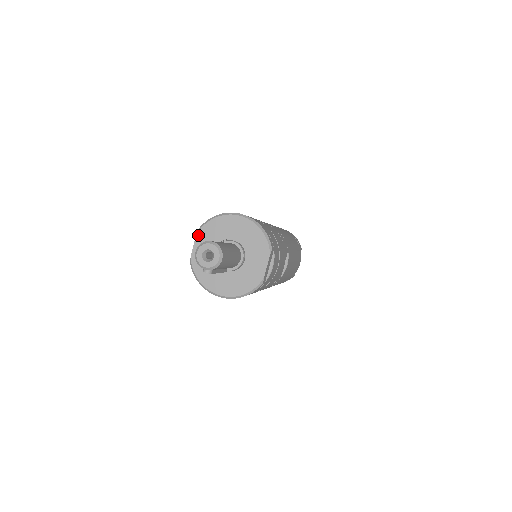
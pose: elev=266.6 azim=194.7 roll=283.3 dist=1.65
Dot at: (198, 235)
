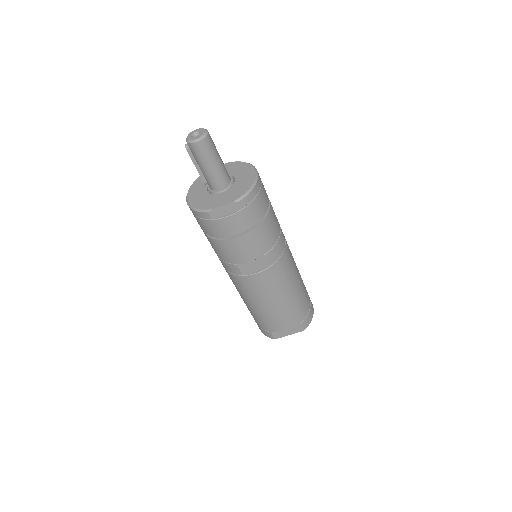
Dot at: (229, 163)
